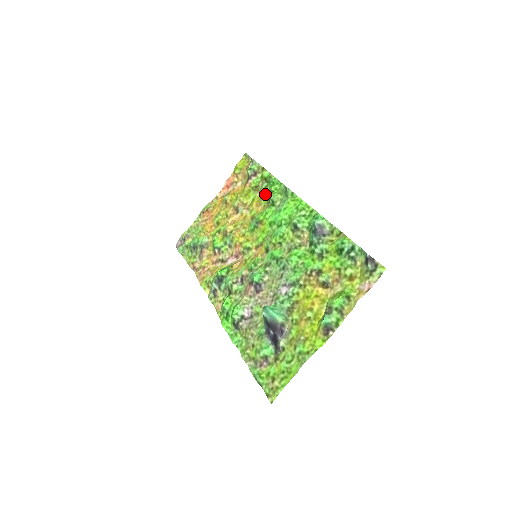
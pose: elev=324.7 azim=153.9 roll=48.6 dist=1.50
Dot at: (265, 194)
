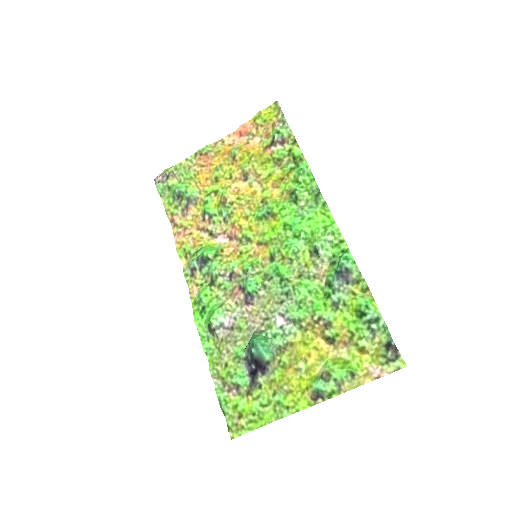
Dot at: (288, 178)
